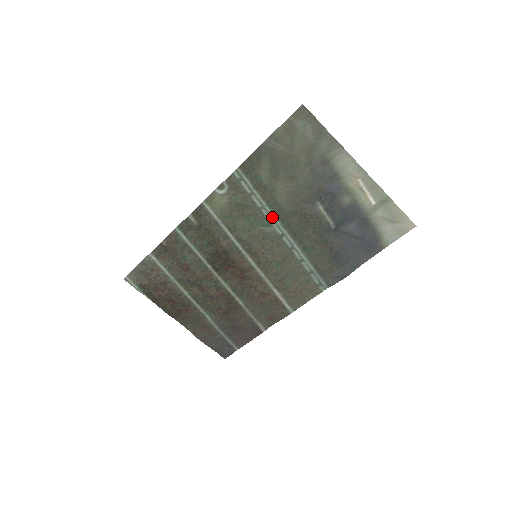
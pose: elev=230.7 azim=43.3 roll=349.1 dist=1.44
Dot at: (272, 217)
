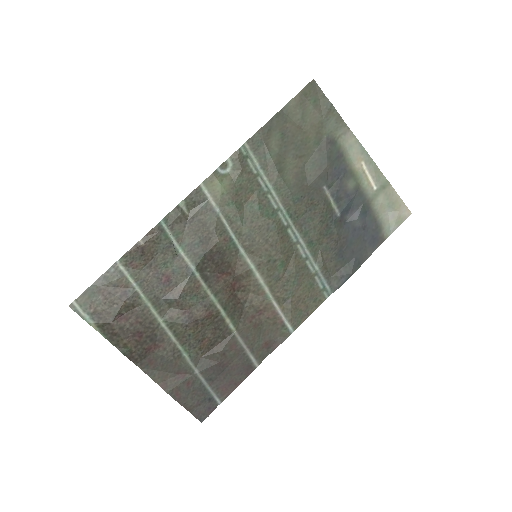
Dot at: (278, 204)
